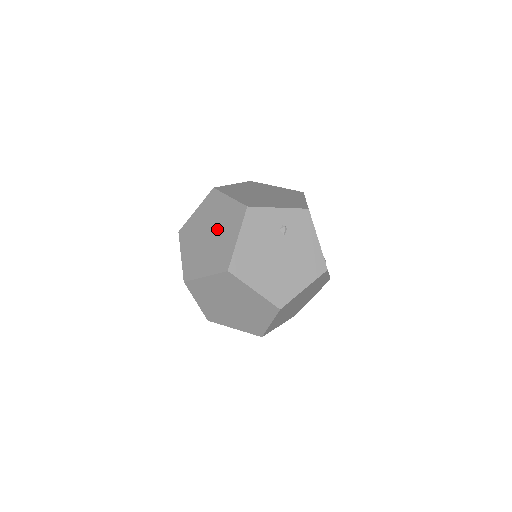
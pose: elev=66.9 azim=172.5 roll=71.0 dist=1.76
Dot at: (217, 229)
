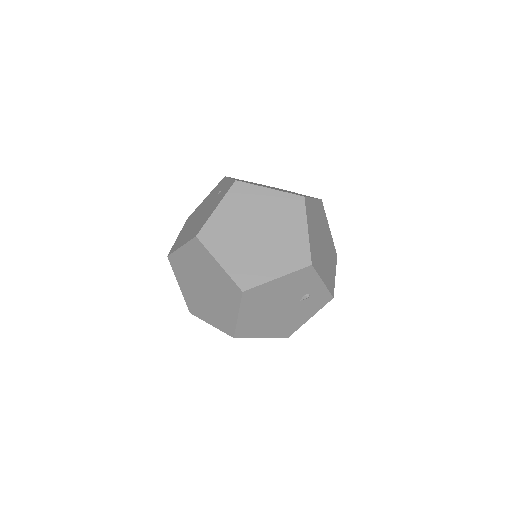
Dot at: (270, 240)
